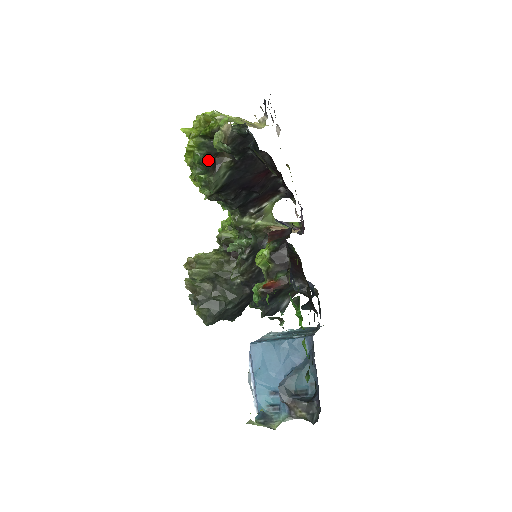
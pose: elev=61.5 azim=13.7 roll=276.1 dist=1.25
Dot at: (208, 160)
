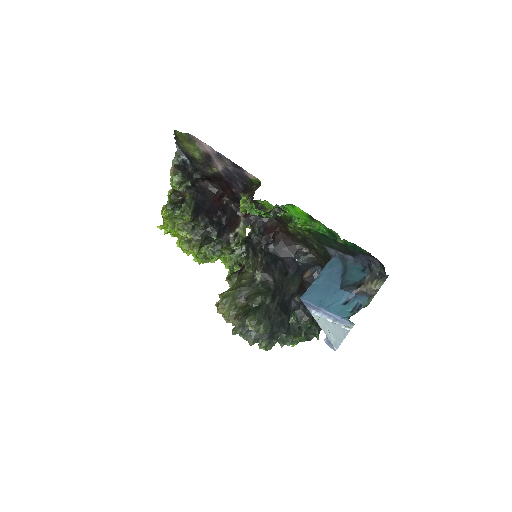
Dot at: (177, 206)
